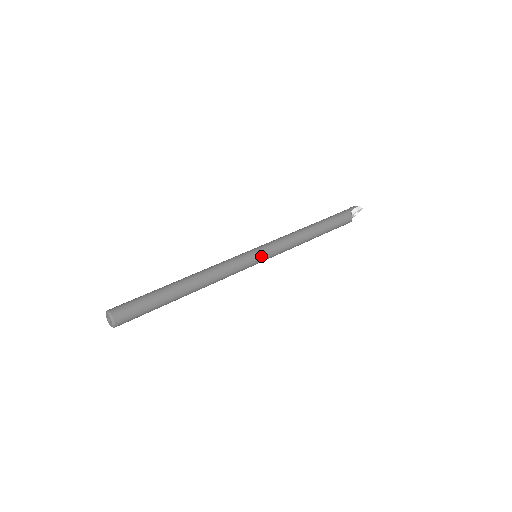
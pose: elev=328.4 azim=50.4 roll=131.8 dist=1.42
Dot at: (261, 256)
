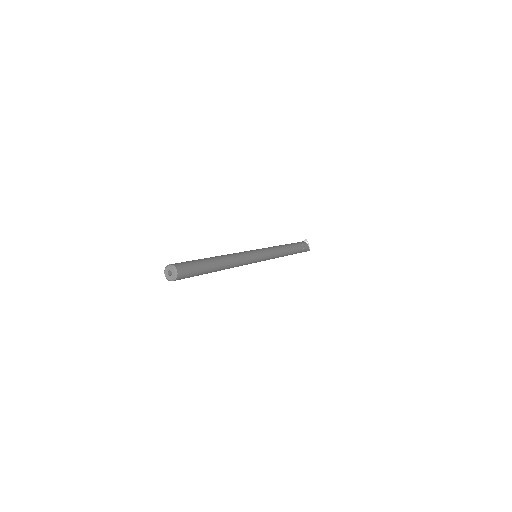
Dot at: (257, 250)
